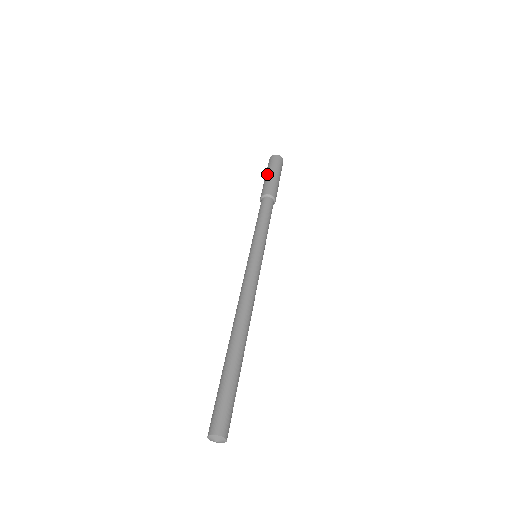
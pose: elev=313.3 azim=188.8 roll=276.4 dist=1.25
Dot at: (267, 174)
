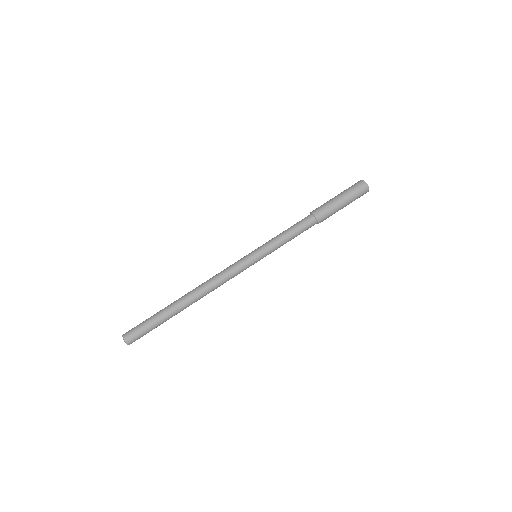
Dot at: occluded
